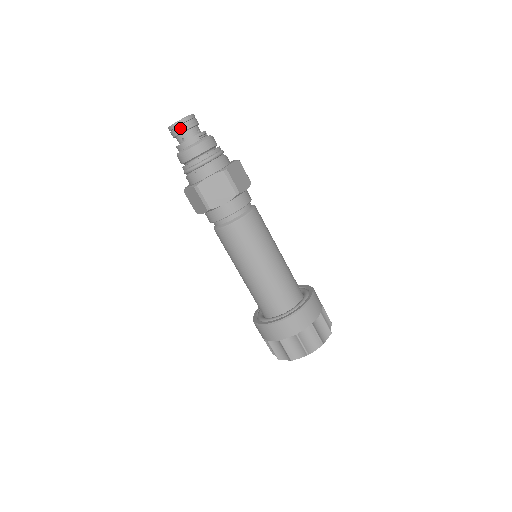
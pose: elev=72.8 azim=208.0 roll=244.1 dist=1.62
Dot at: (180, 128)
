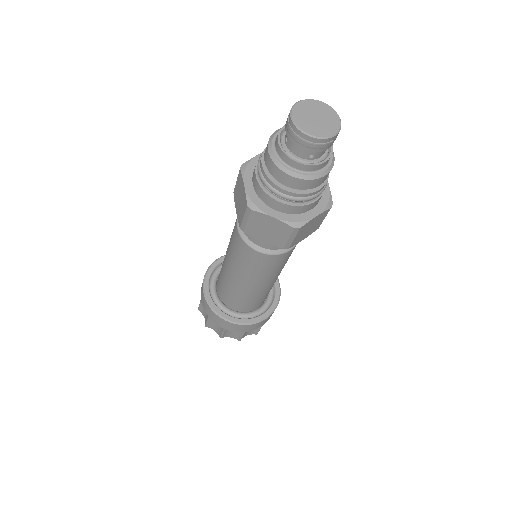
Dot at: (326, 146)
